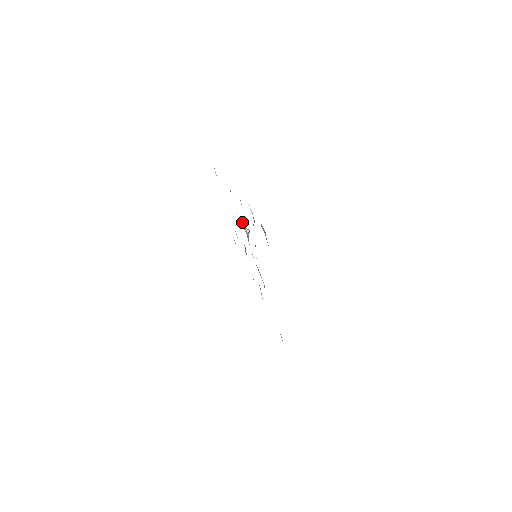
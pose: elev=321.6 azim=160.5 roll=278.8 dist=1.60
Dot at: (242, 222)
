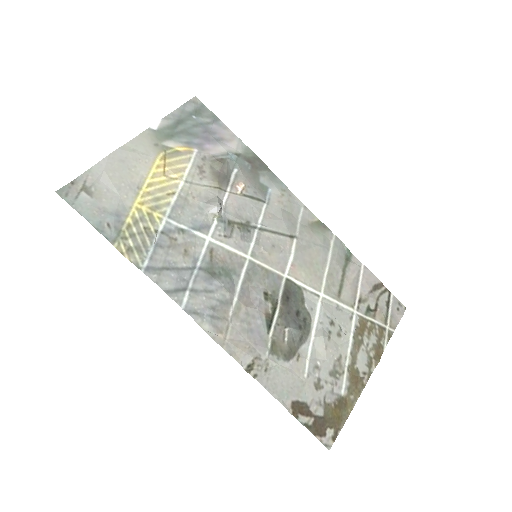
Dot at: (202, 224)
